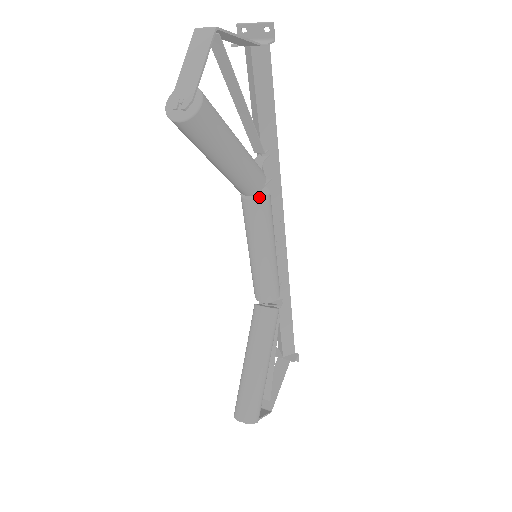
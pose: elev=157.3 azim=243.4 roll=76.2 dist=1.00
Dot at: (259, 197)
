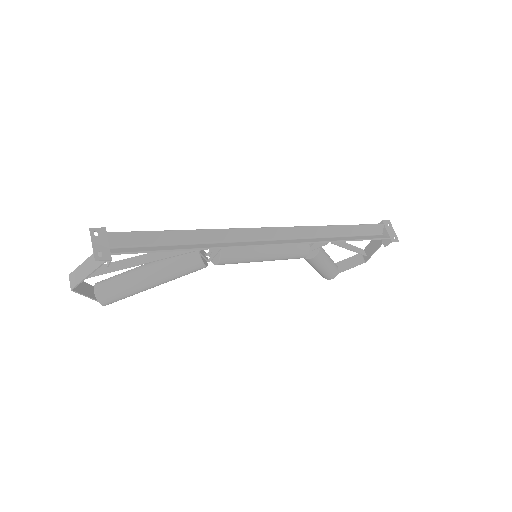
Dot at: (213, 263)
